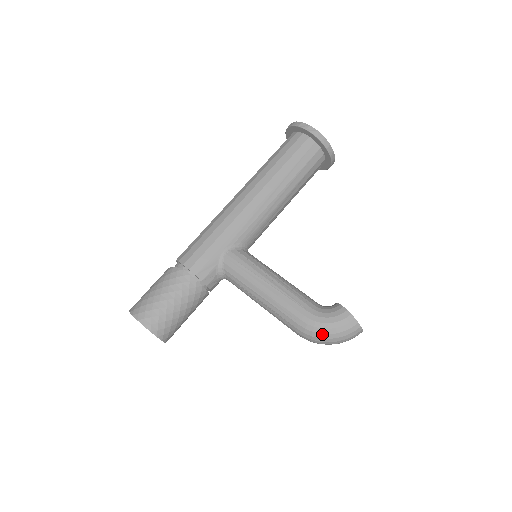
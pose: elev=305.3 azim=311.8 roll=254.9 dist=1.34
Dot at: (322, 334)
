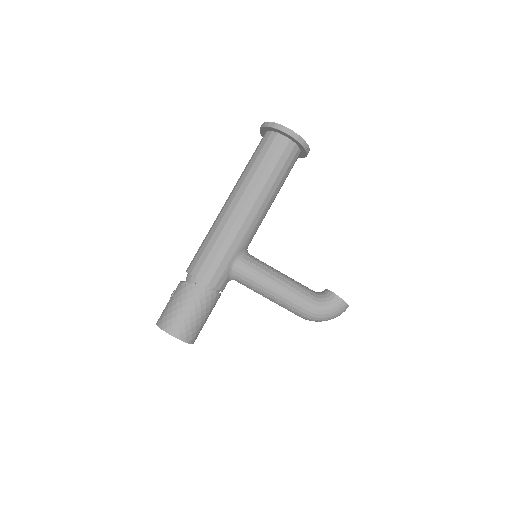
Dot at: (323, 318)
